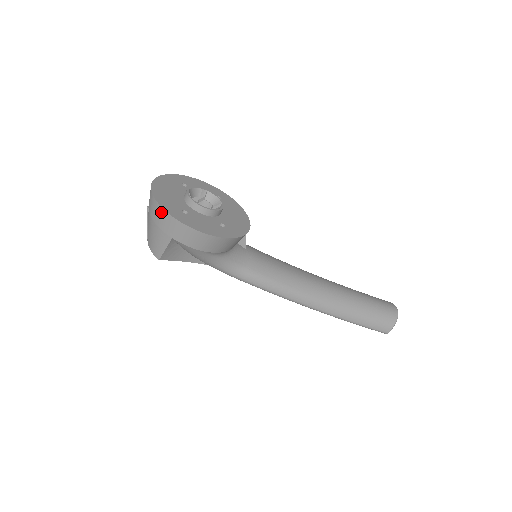
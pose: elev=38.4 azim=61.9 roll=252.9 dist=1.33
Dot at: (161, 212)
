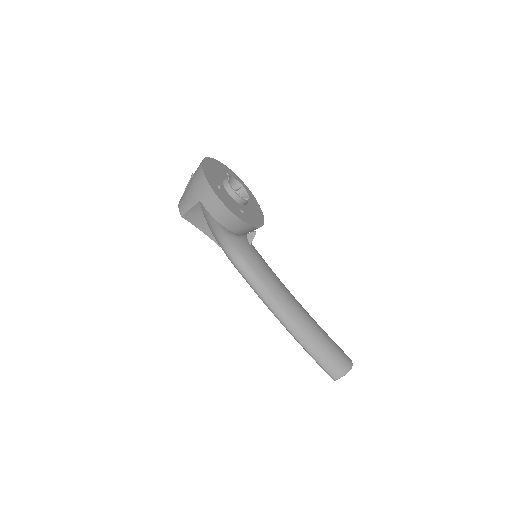
Dot at: (202, 177)
